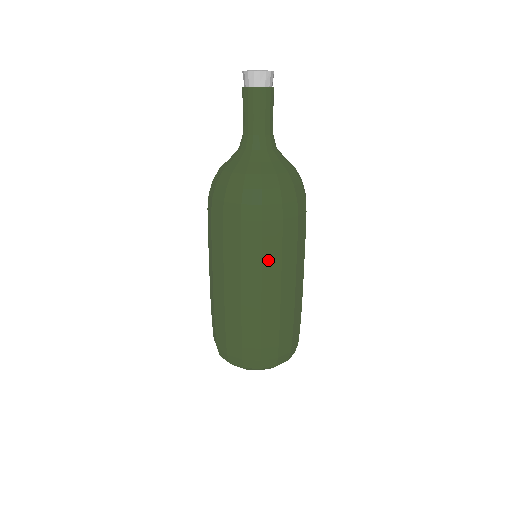
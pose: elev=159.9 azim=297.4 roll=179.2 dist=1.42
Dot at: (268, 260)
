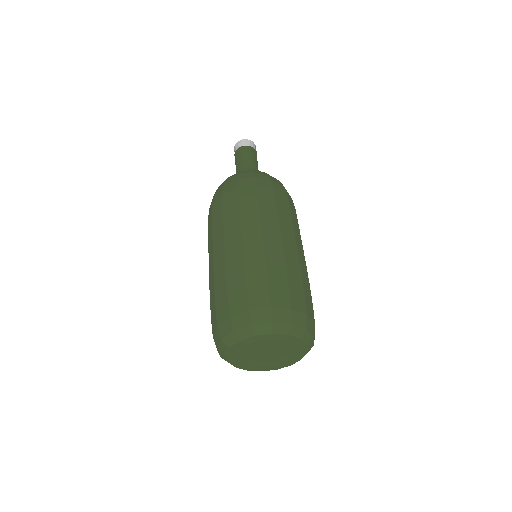
Dot at: (246, 213)
